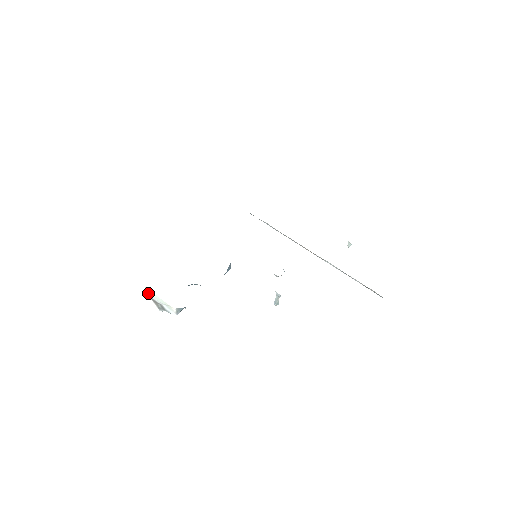
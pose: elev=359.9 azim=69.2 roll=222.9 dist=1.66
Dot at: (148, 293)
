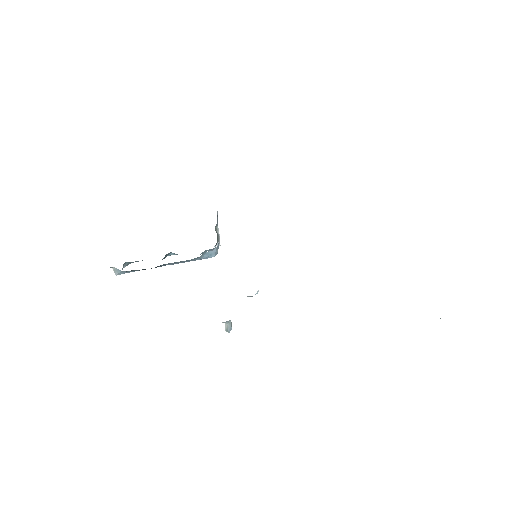
Dot at: occluded
